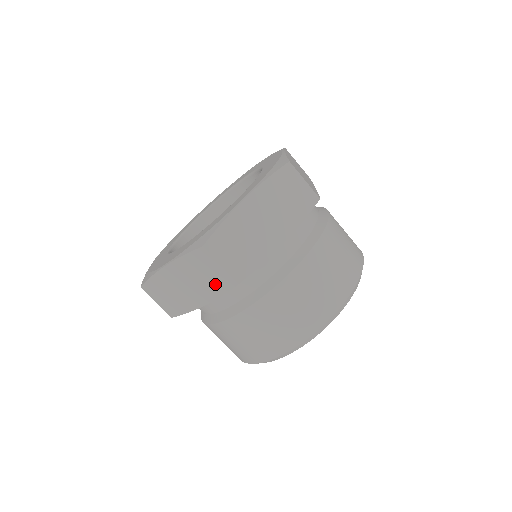
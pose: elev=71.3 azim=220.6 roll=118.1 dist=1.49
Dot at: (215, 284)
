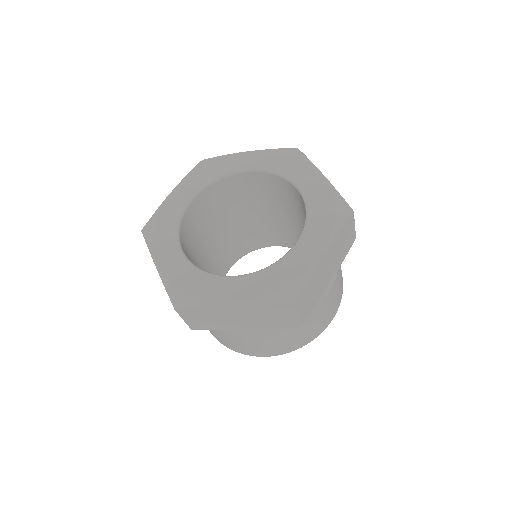
Dot at: occluded
